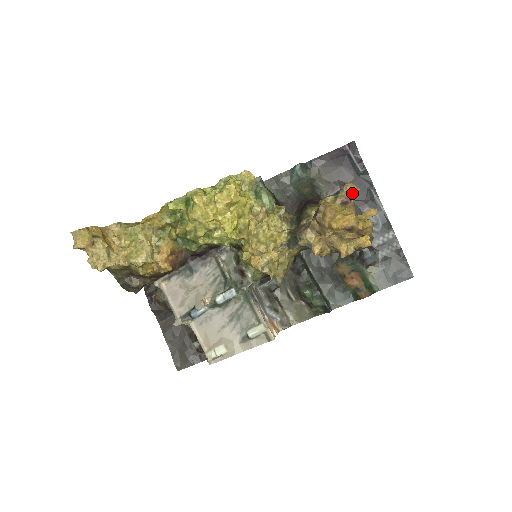
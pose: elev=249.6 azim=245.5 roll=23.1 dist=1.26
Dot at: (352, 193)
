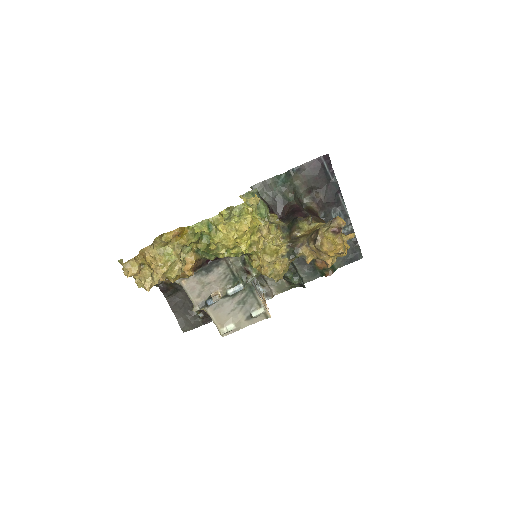
Dot at: (342, 227)
